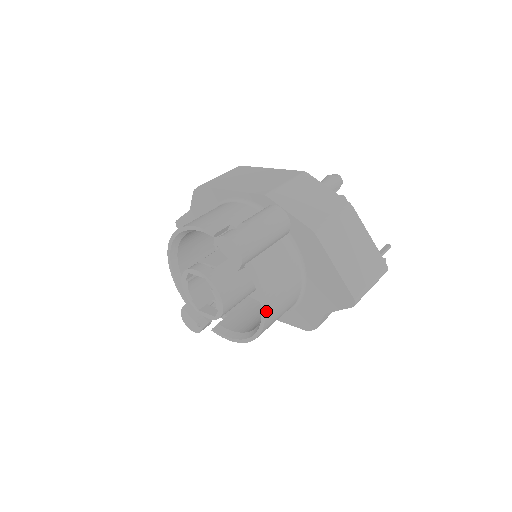
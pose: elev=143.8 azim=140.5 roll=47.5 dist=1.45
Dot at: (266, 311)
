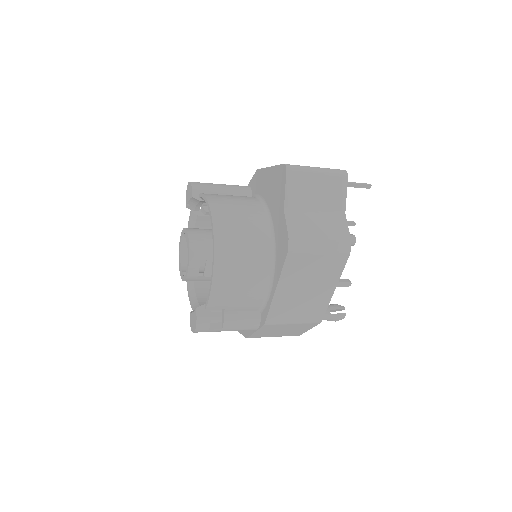
Dot at: (212, 207)
